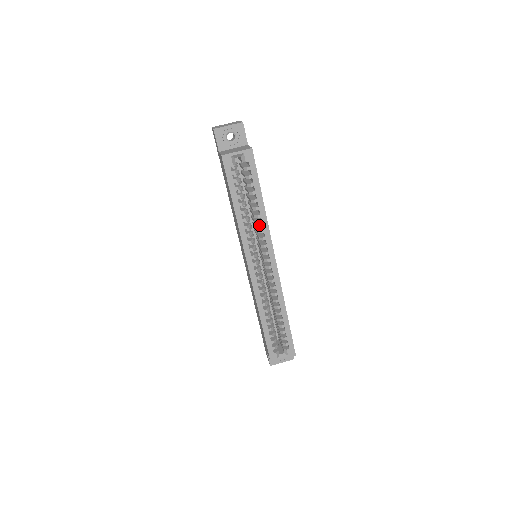
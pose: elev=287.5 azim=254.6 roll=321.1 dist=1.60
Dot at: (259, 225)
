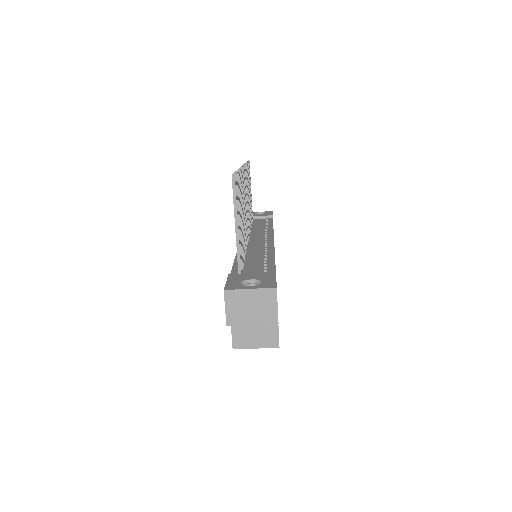
Dot at: occluded
